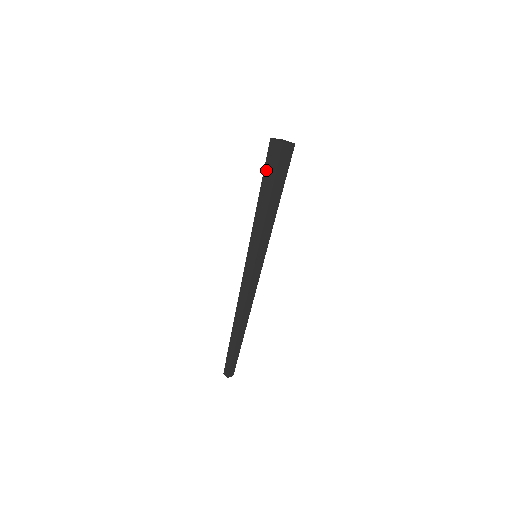
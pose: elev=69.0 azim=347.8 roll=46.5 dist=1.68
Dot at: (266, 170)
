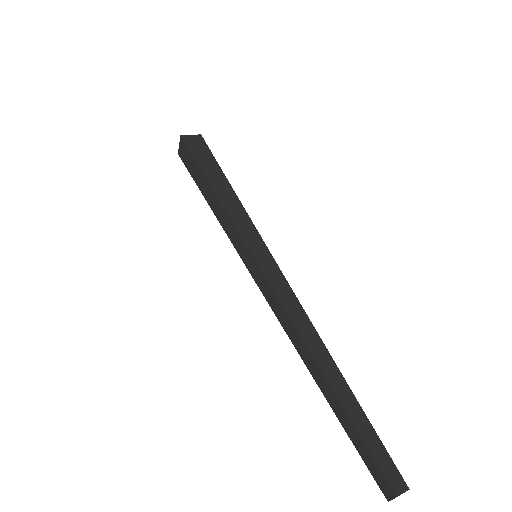
Dot at: (192, 175)
